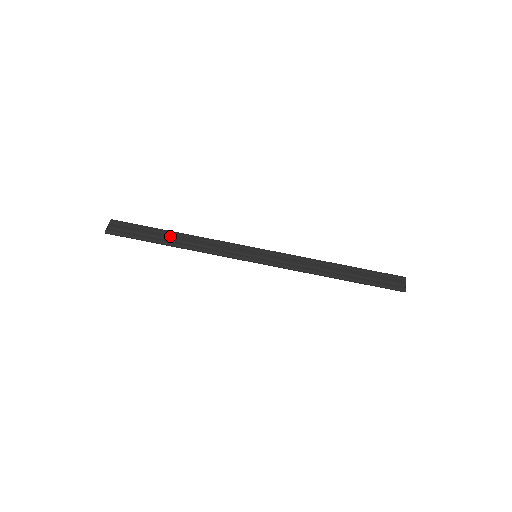
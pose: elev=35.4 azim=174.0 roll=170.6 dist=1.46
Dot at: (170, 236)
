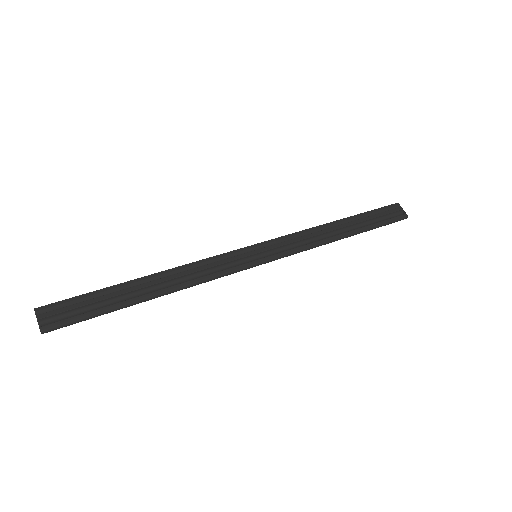
Dot at: (140, 287)
